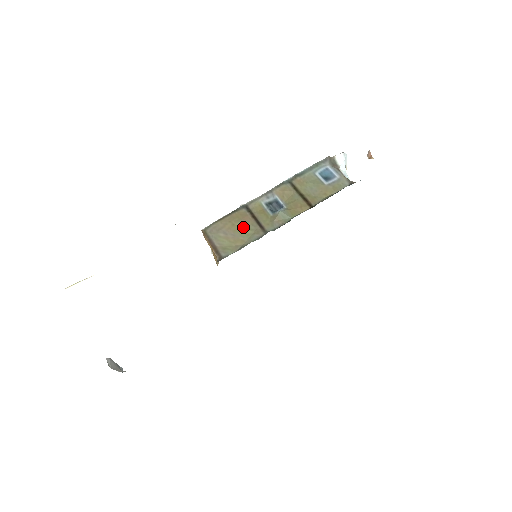
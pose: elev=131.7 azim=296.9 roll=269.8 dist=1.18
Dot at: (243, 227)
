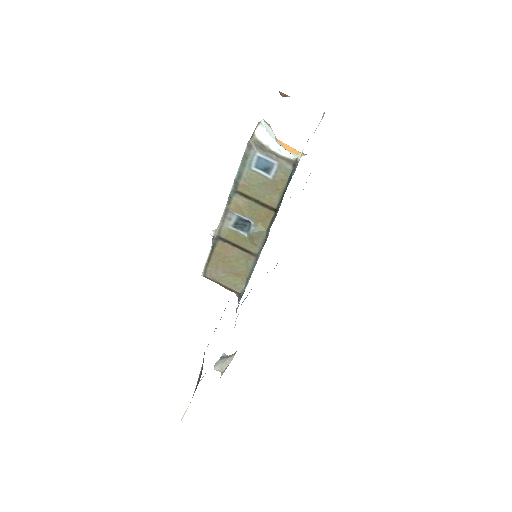
Dot at: (233, 260)
